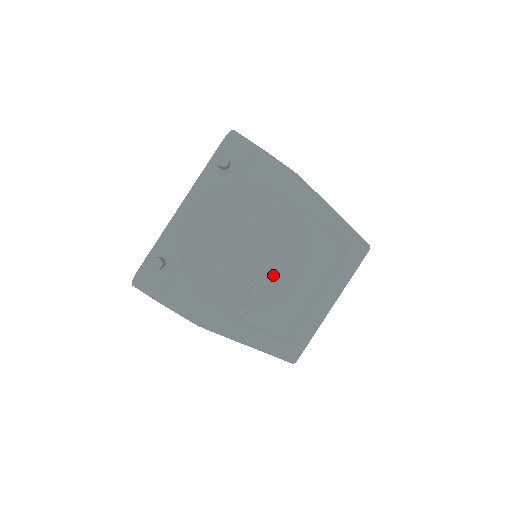
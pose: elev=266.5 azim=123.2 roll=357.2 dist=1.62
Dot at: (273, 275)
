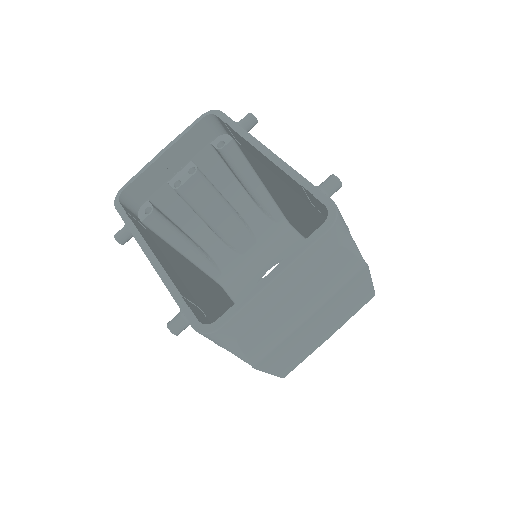
Dot at: occluded
